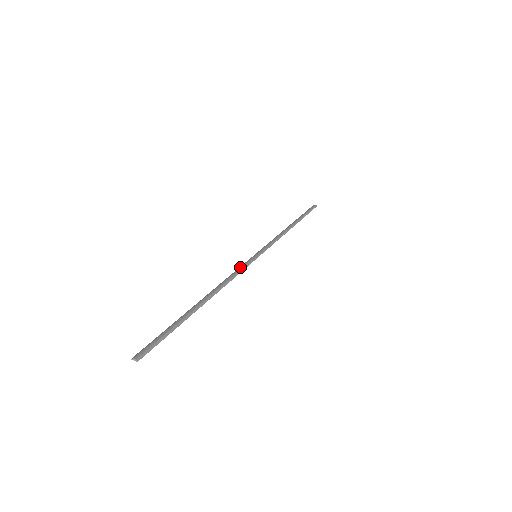
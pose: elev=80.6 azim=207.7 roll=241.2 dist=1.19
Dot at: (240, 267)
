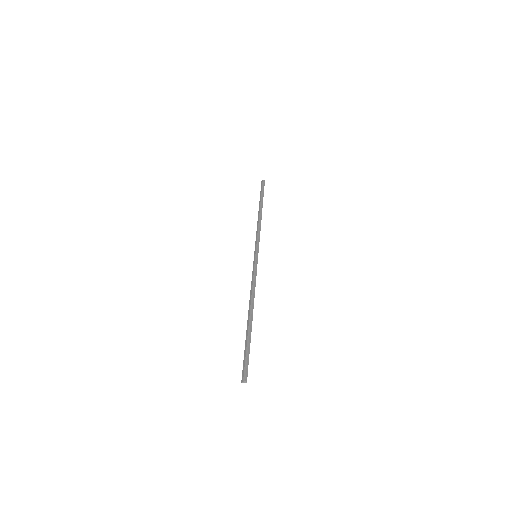
Dot at: (253, 273)
